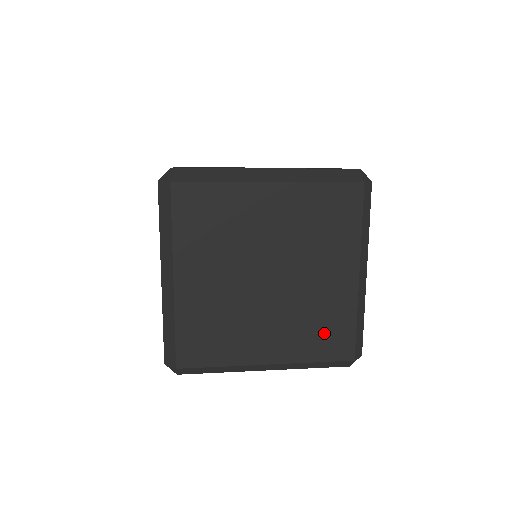
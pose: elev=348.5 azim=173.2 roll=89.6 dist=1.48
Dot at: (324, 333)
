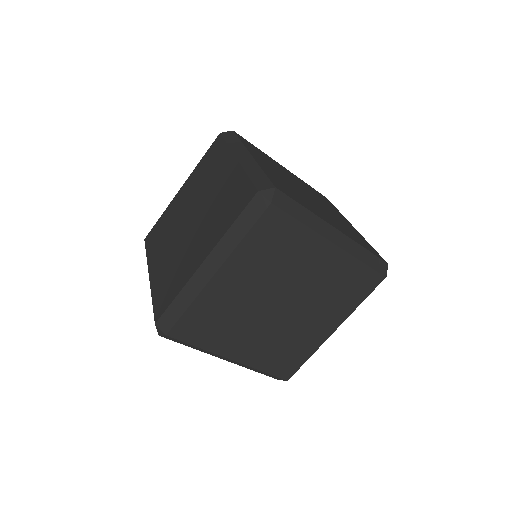
Dot at: (349, 288)
